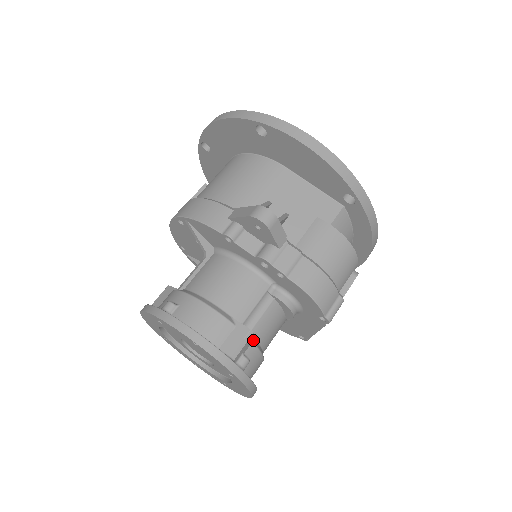
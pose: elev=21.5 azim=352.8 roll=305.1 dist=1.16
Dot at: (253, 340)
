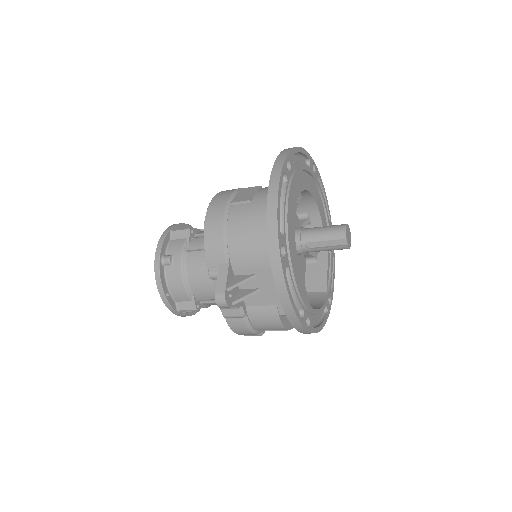
Dot at: (201, 307)
